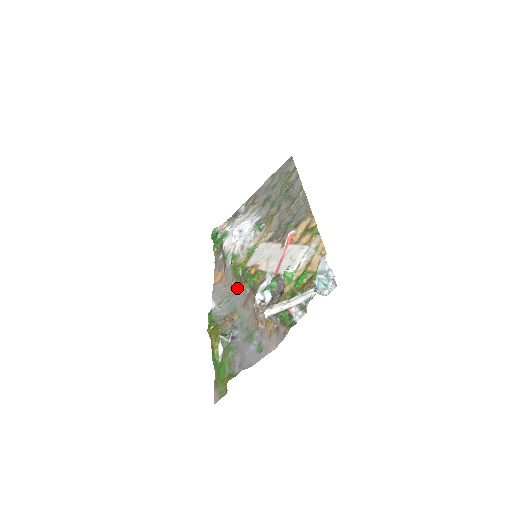
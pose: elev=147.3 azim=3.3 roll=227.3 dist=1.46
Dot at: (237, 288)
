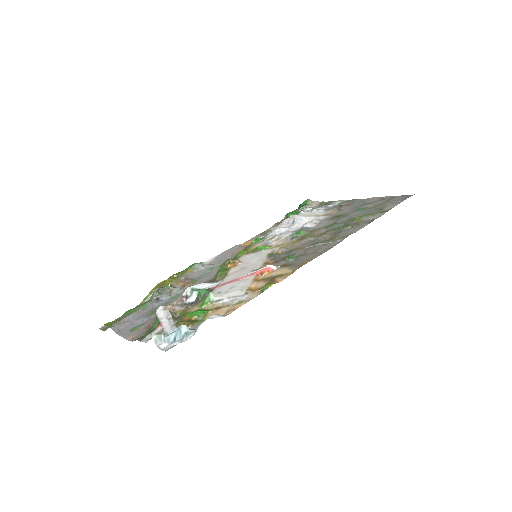
Dot at: occluded
